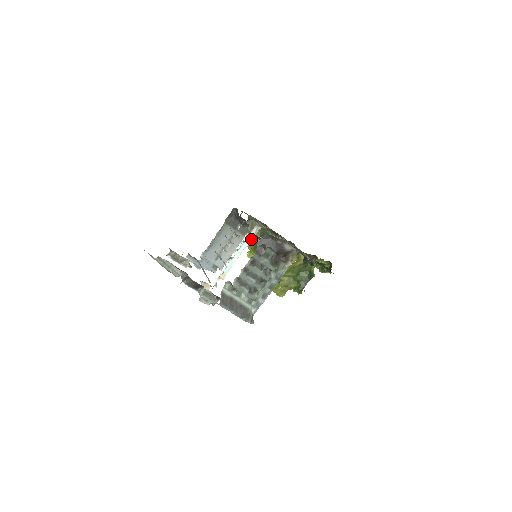
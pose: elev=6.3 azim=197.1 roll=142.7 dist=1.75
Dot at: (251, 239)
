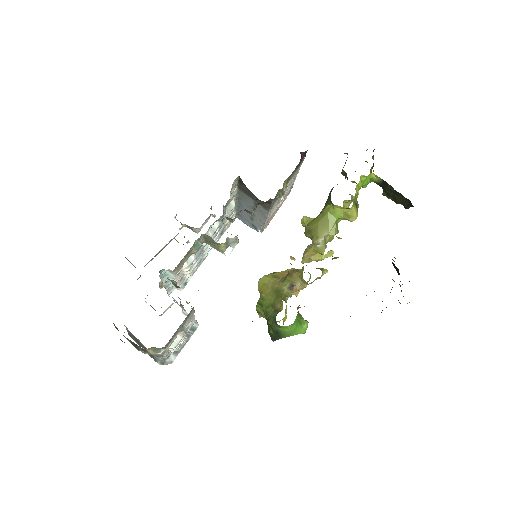
Dot at: (373, 164)
